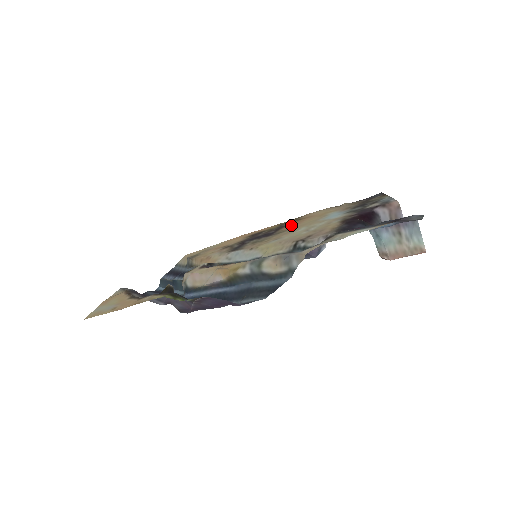
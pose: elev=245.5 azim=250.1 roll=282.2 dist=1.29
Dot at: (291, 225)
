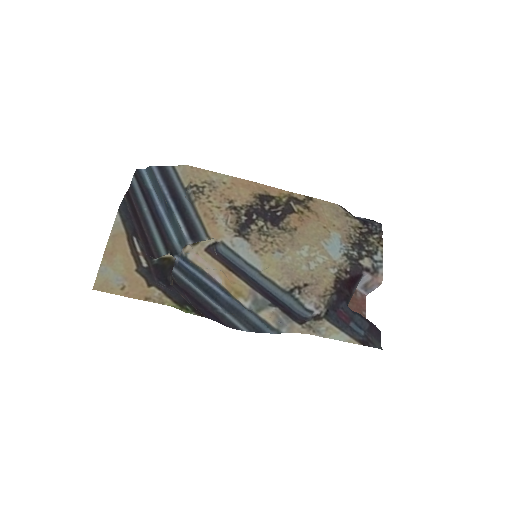
Dot at: (298, 219)
